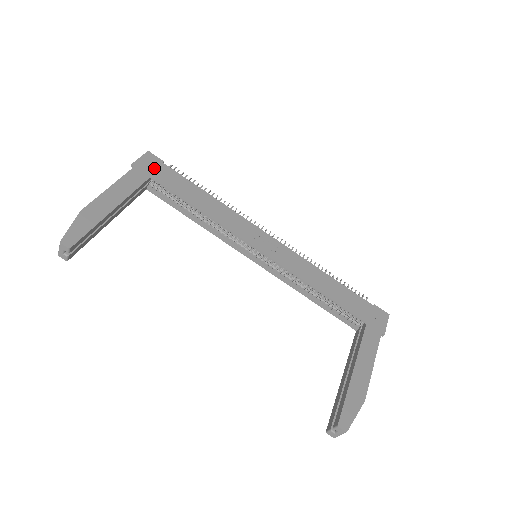
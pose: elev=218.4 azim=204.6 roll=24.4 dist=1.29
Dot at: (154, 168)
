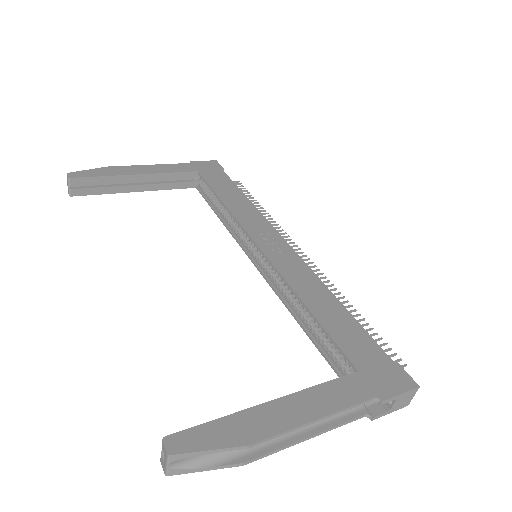
Dot at: (208, 169)
